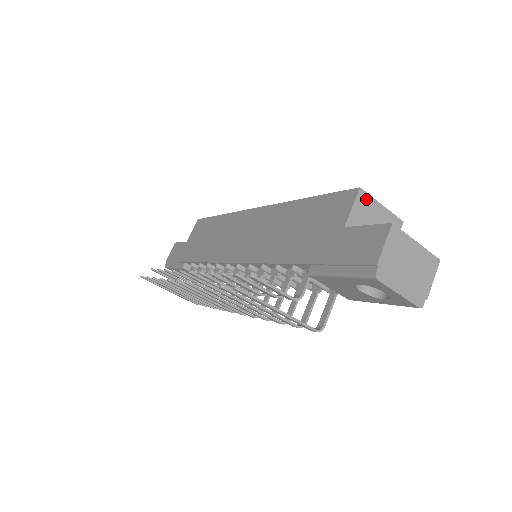
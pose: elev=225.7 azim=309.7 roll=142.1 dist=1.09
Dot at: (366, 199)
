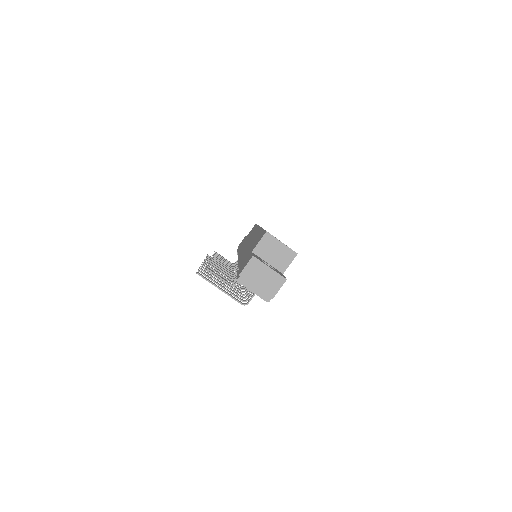
Dot at: (270, 238)
